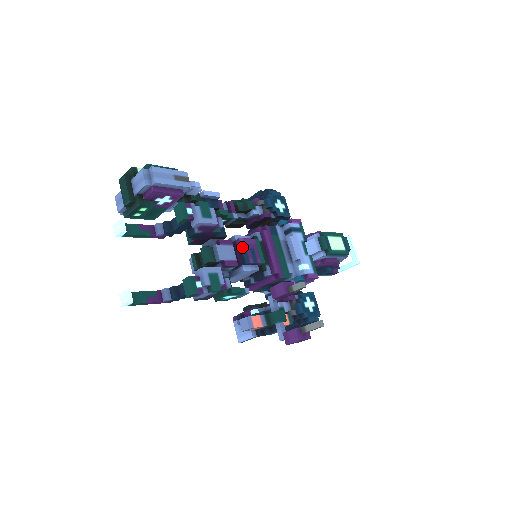
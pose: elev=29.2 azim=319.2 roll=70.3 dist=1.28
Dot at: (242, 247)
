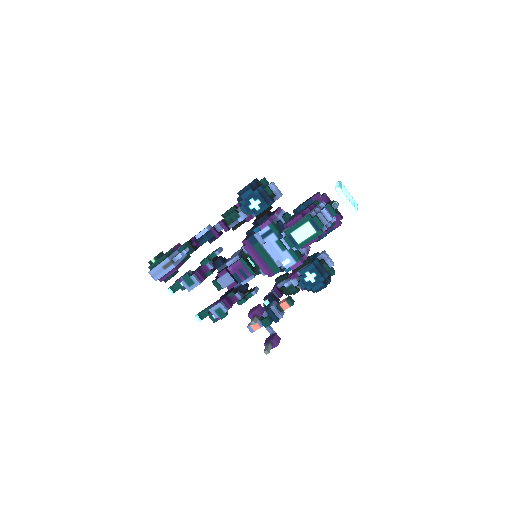
Dot at: (232, 273)
